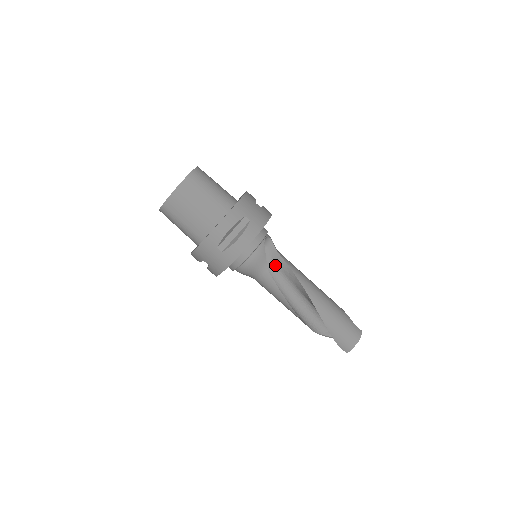
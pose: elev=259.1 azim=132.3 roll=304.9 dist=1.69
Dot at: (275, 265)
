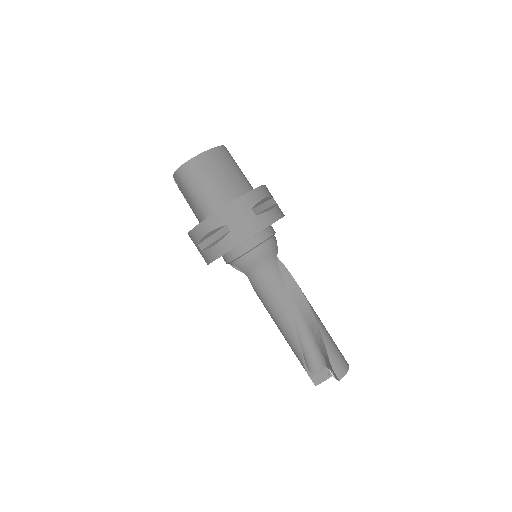
Dot at: occluded
